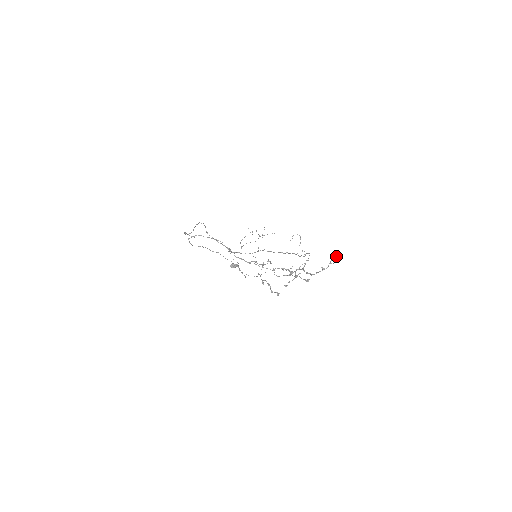
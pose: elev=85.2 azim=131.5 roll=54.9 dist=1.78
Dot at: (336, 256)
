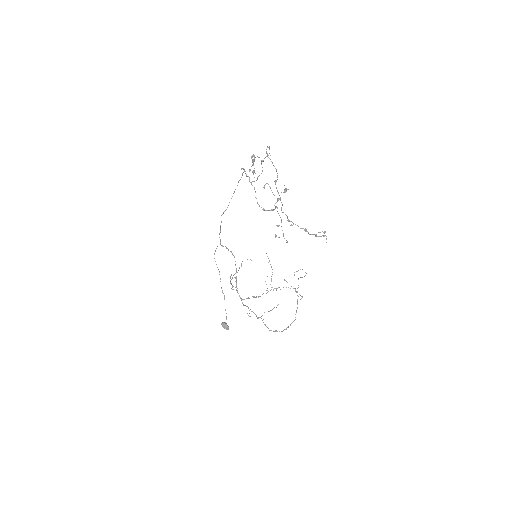
Dot at: occluded
